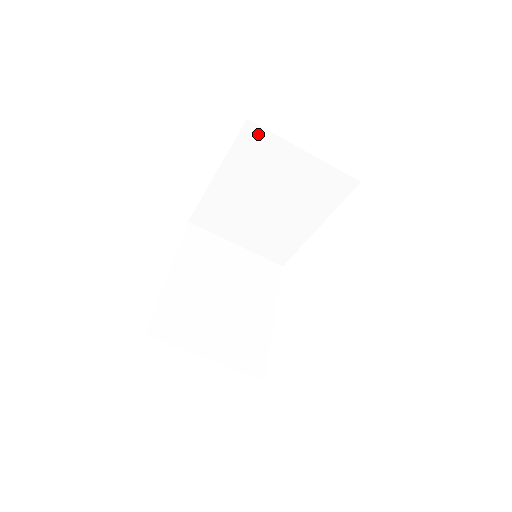
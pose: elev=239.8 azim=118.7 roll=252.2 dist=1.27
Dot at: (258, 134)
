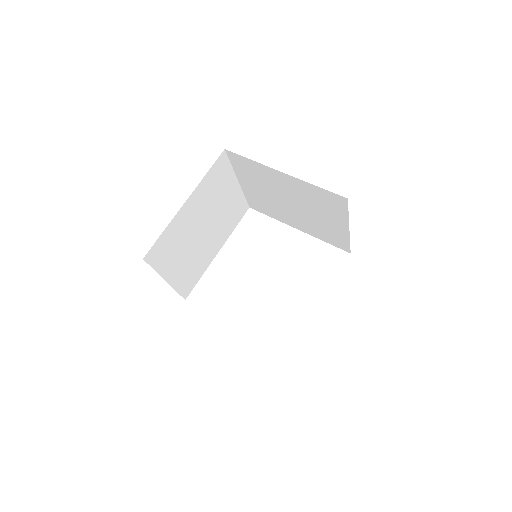
Dot at: (341, 204)
